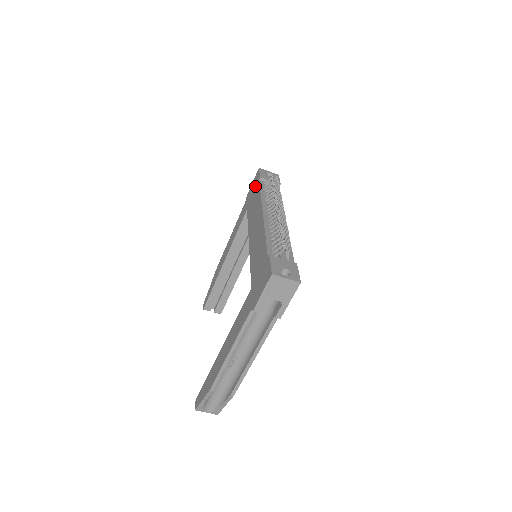
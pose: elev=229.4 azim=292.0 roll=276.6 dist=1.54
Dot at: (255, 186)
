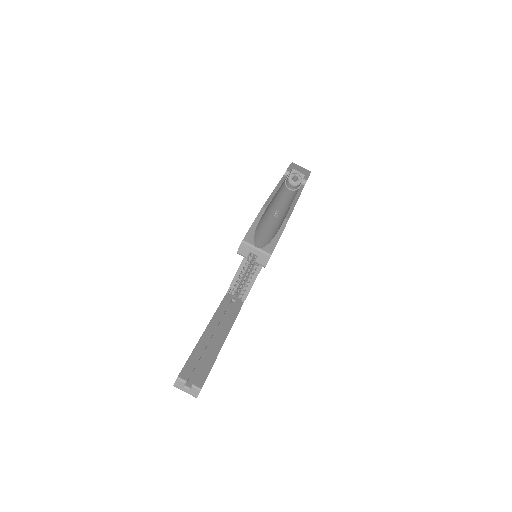
Dot at: occluded
